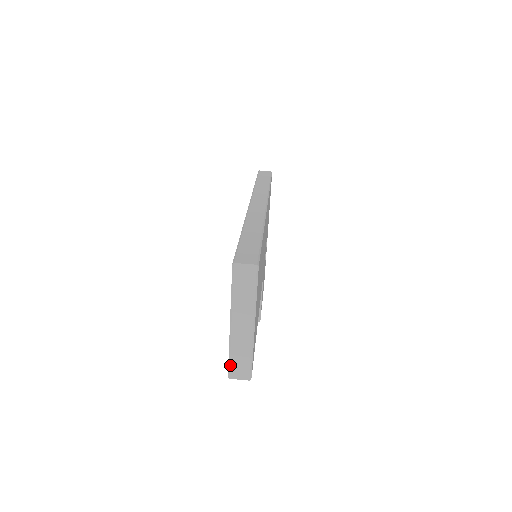
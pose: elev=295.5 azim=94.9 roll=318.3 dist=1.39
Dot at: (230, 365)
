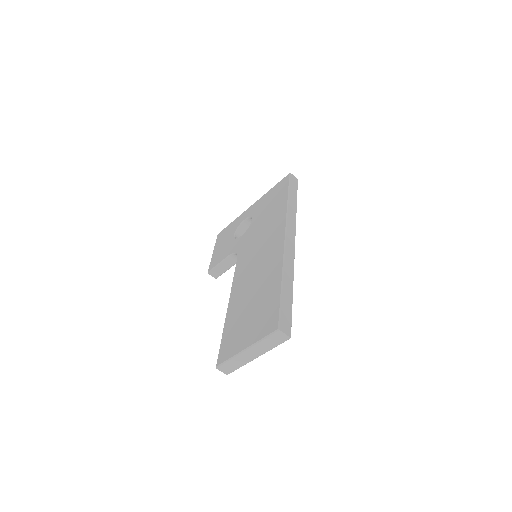
Dot at: (224, 364)
